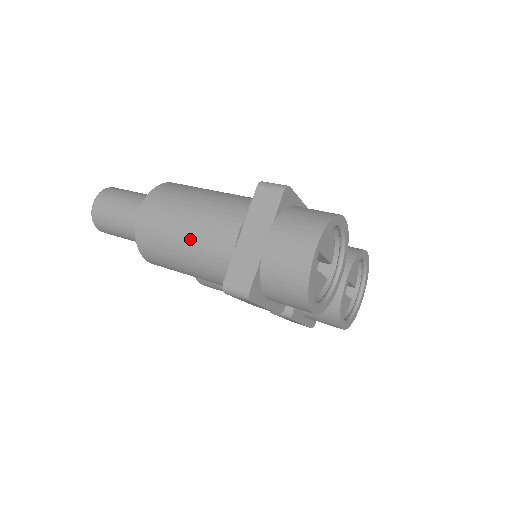
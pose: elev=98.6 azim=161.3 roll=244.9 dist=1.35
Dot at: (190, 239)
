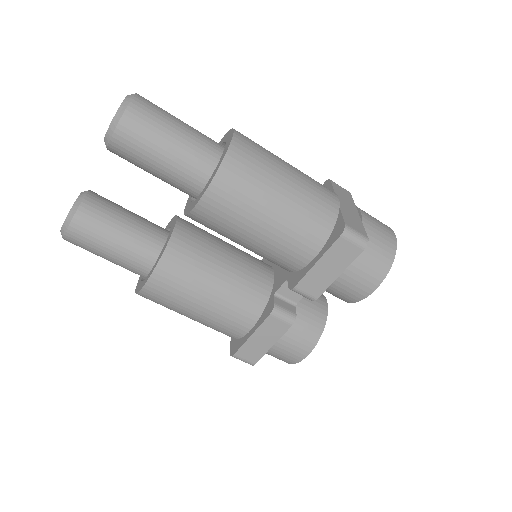
Dot at: (297, 181)
